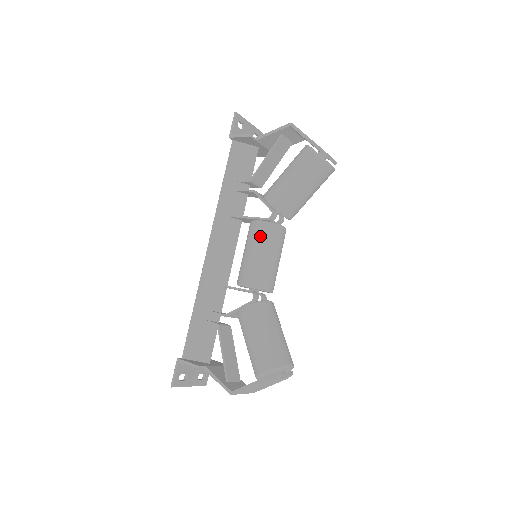
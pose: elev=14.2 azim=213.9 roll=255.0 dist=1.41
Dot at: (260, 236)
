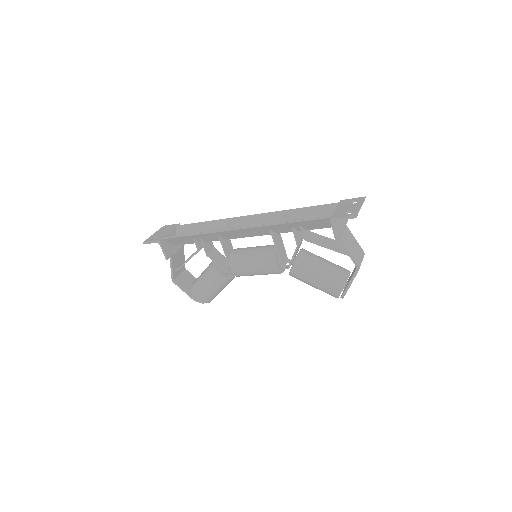
Dot at: (266, 271)
